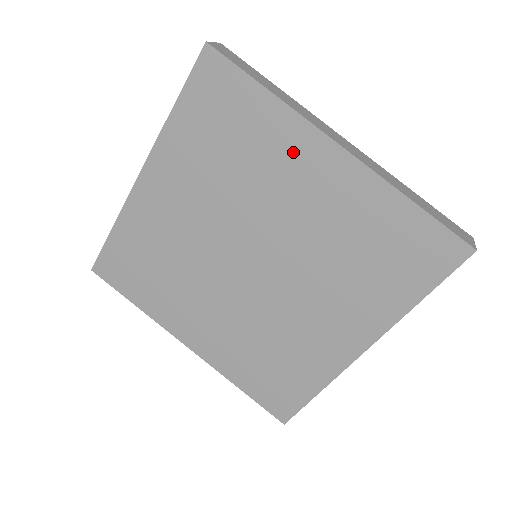
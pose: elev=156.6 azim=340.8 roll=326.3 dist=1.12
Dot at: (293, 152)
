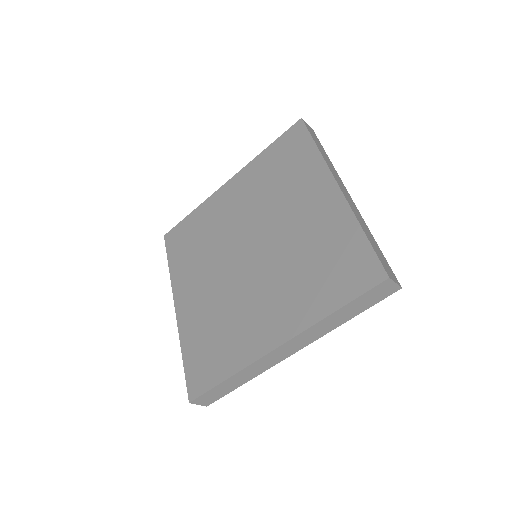
Dot at: (217, 206)
